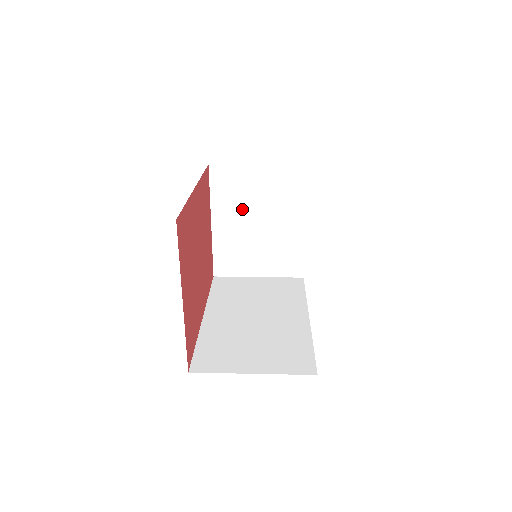
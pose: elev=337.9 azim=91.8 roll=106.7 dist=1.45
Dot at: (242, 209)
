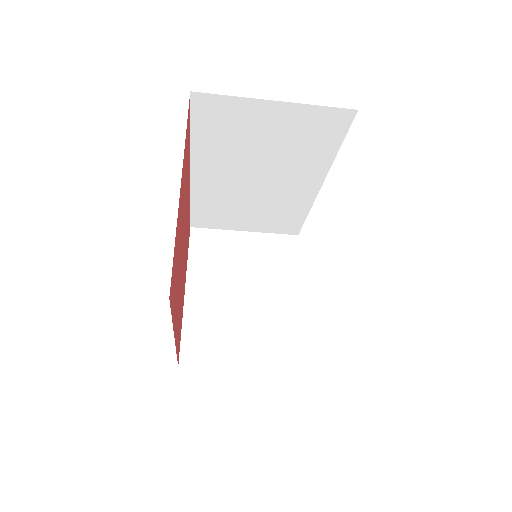
Dot at: (224, 277)
